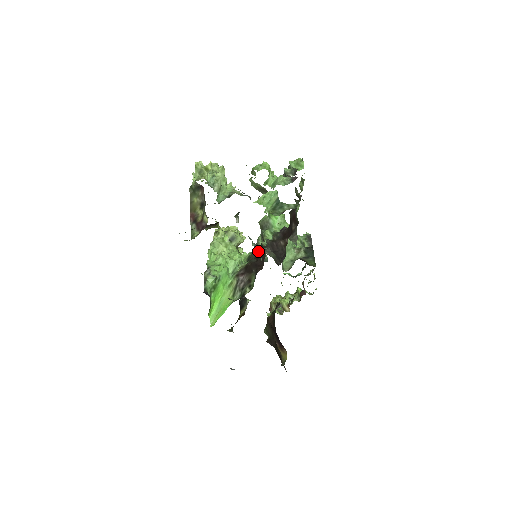
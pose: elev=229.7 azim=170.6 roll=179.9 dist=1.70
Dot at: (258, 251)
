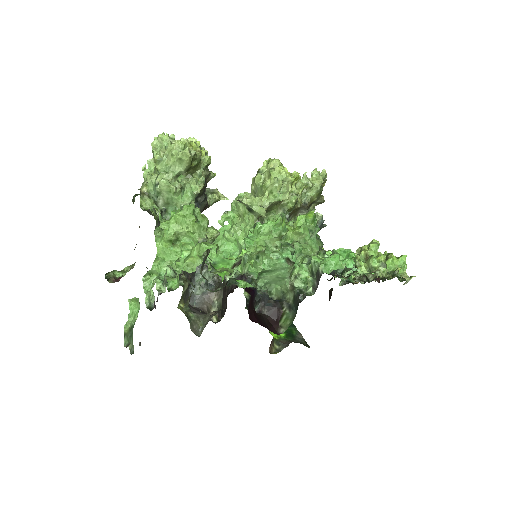
Dot at: occluded
